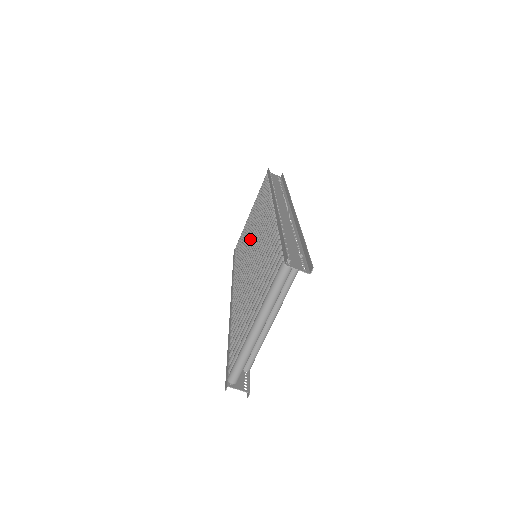
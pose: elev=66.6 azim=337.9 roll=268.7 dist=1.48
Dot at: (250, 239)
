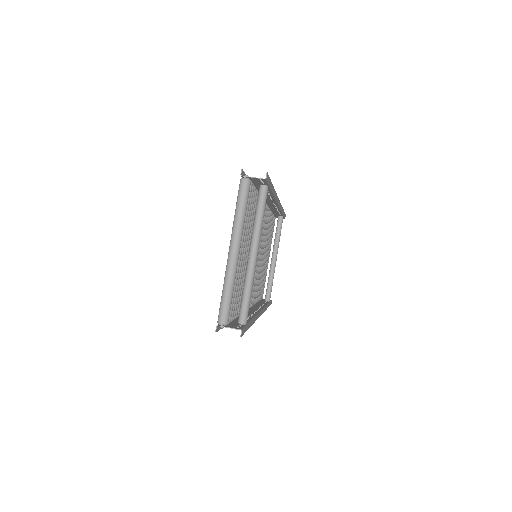
Dot at: occluded
